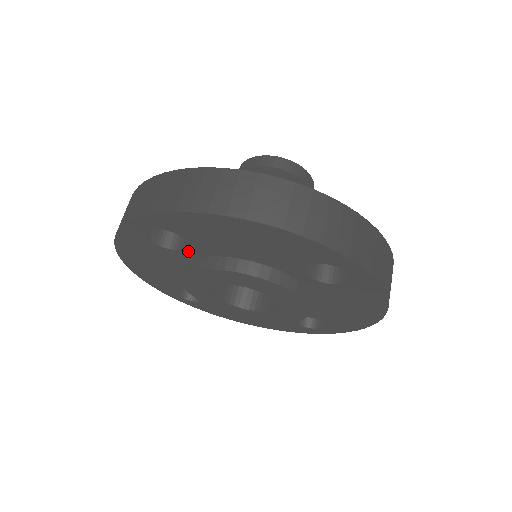
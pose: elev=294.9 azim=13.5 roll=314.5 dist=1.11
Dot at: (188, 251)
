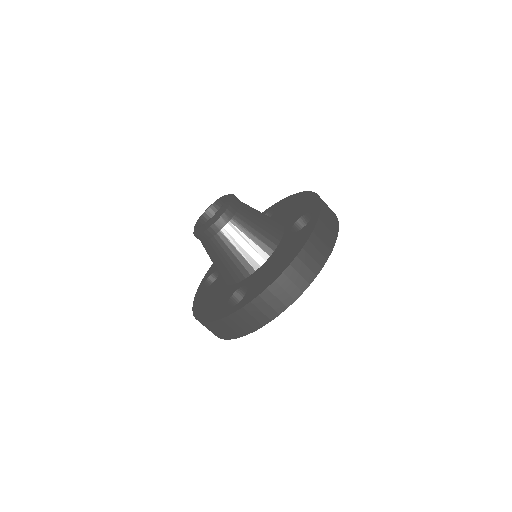
Dot at: occluded
